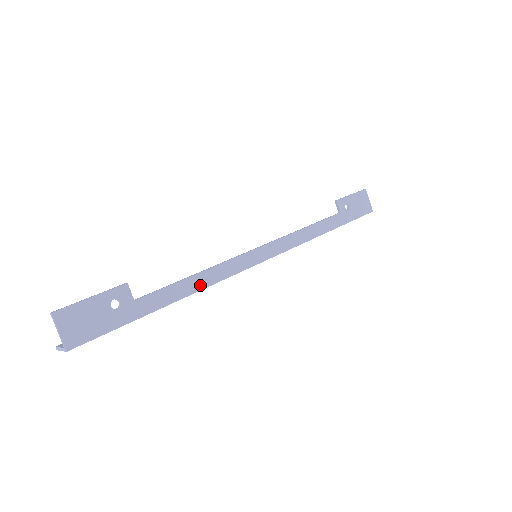
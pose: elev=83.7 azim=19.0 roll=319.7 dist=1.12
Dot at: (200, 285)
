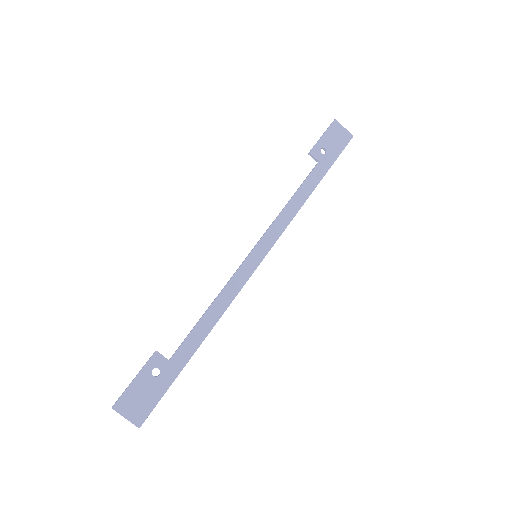
Dot at: (217, 314)
